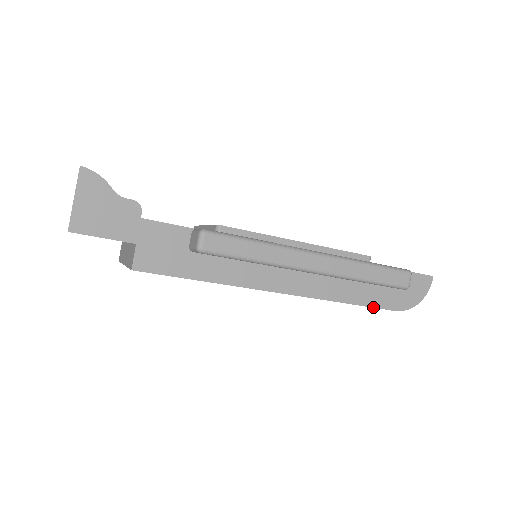
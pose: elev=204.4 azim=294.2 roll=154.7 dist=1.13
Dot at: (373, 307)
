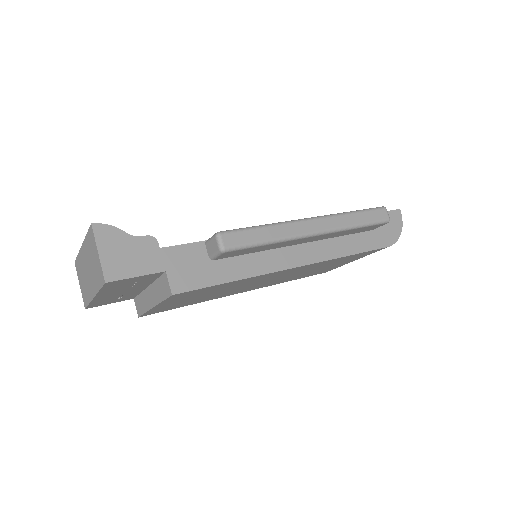
Dot at: (370, 250)
